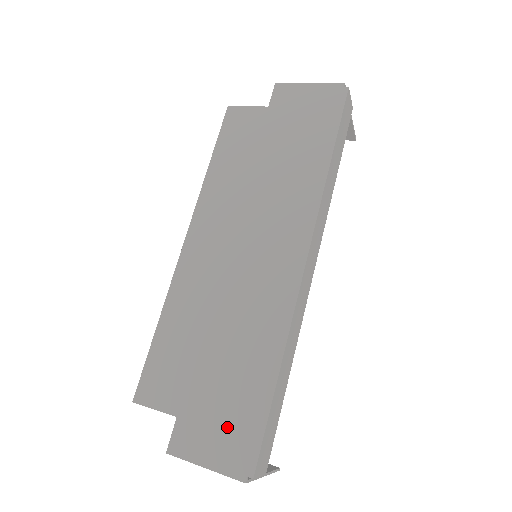
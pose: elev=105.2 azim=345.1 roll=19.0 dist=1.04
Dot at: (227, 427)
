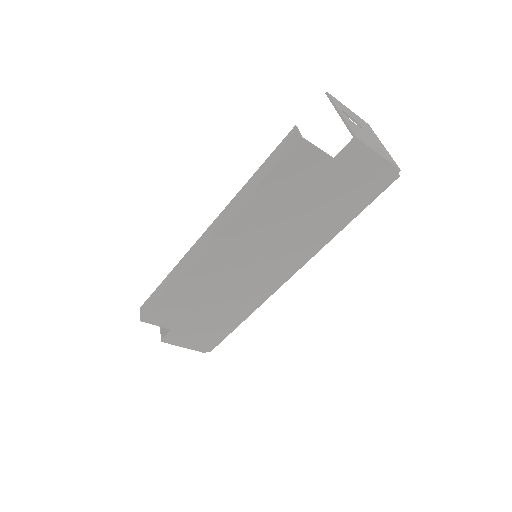
Dot at: (203, 336)
